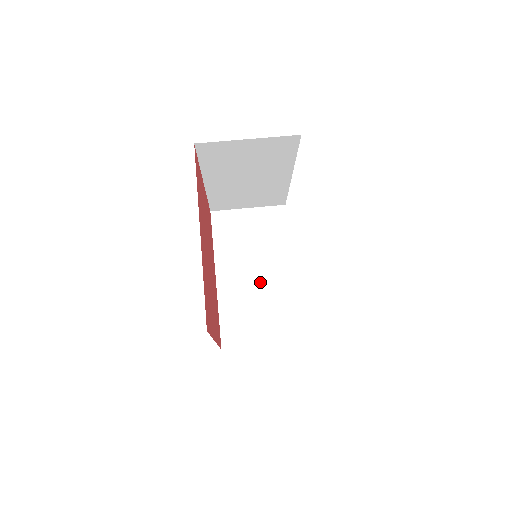
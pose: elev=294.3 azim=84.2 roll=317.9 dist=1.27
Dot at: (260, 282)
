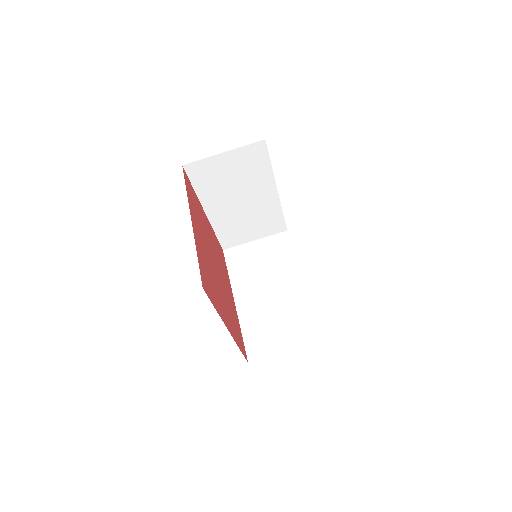
Dot at: (275, 297)
